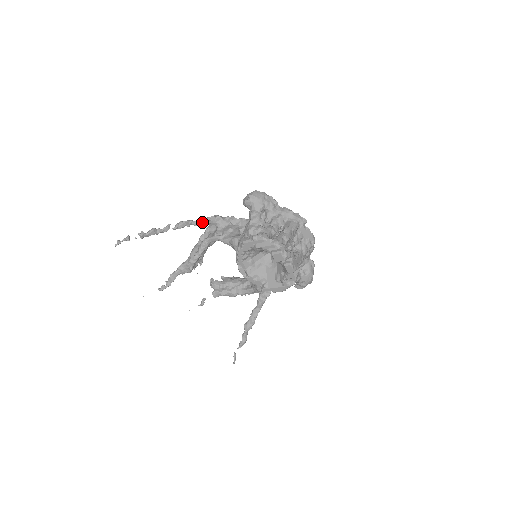
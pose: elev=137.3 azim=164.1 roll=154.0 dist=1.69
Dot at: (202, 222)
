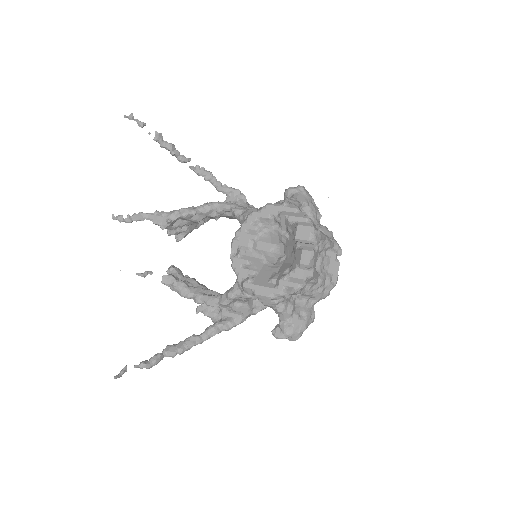
Dot at: (223, 188)
